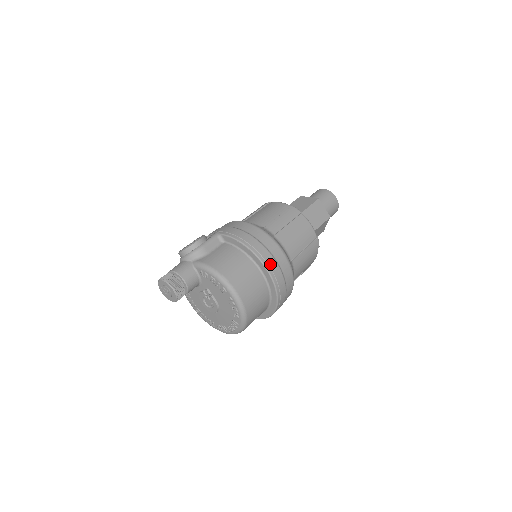
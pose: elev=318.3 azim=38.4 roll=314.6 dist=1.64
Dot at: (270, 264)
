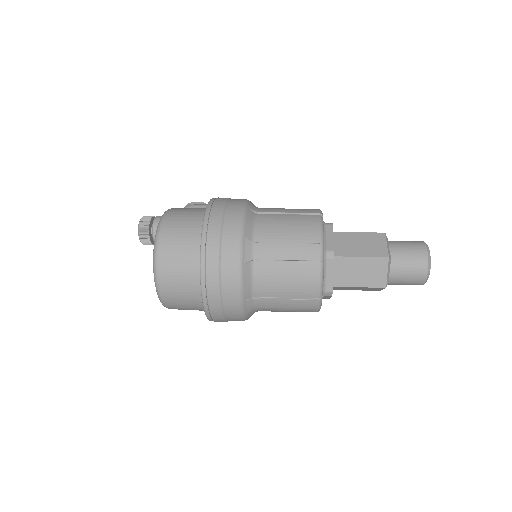
Dot at: (212, 217)
